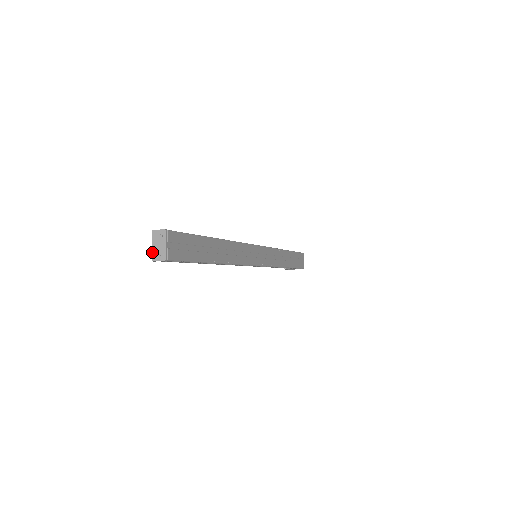
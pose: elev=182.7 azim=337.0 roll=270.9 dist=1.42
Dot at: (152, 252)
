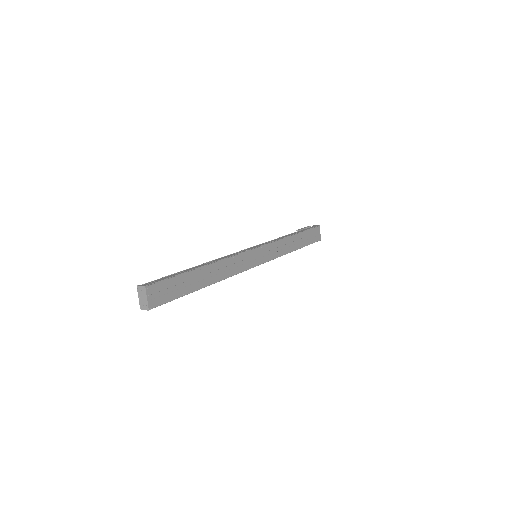
Dot at: (139, 302)
